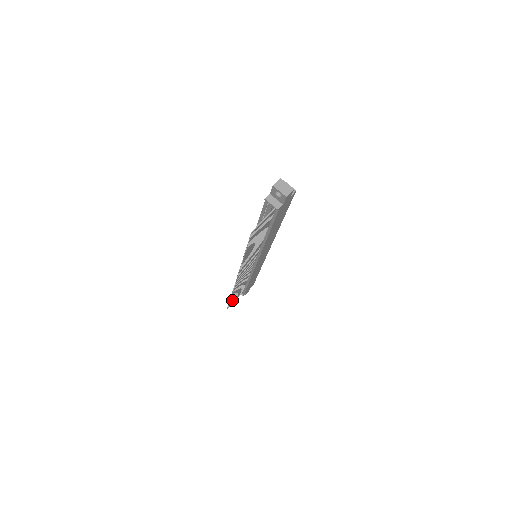
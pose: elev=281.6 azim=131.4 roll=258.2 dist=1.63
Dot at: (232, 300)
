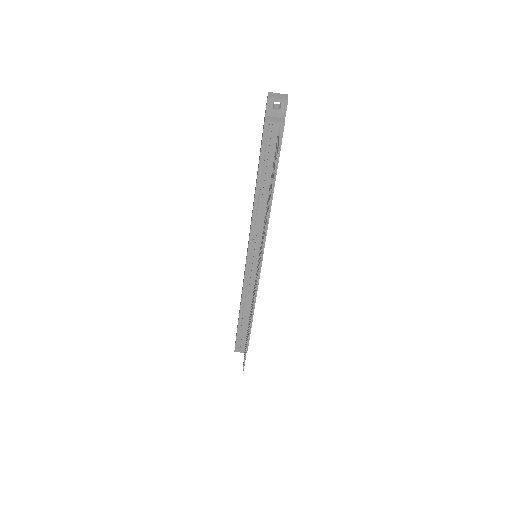
Dot at: occluded
